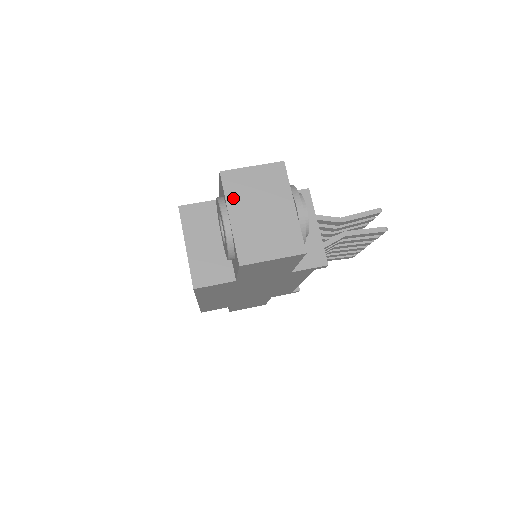
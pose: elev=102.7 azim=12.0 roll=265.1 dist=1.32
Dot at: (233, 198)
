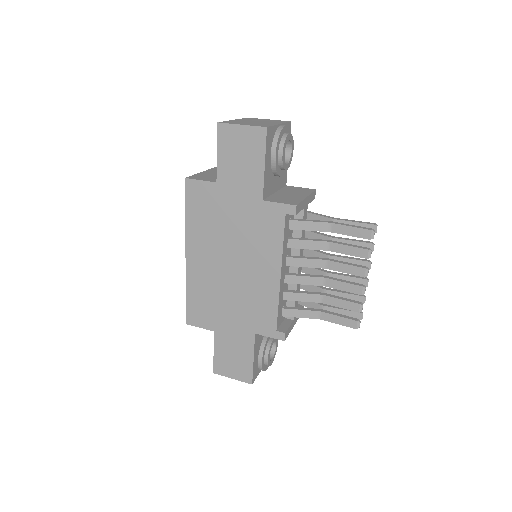
Dot at: (244, 119)
